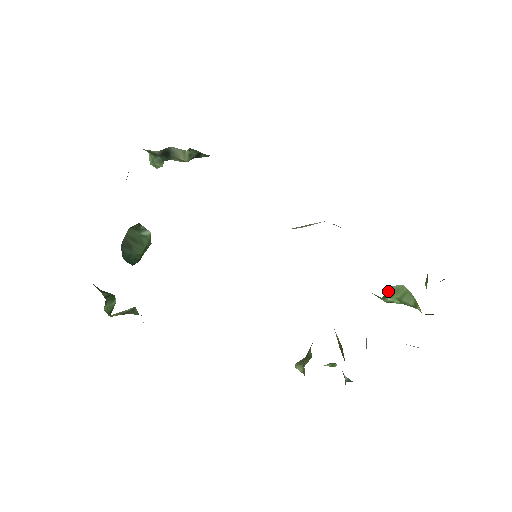
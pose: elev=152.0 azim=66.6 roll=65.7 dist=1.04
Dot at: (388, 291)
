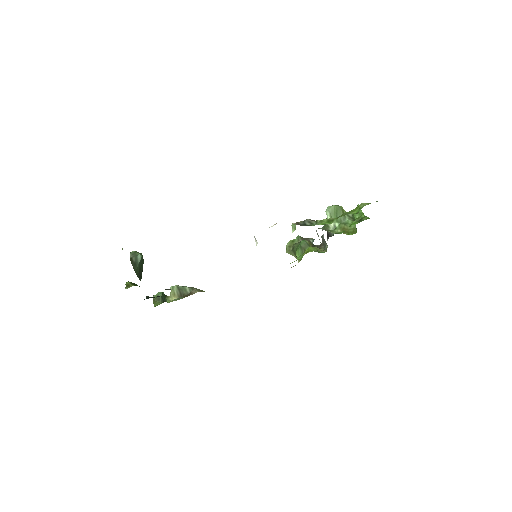
Dot at: (327, 214)
